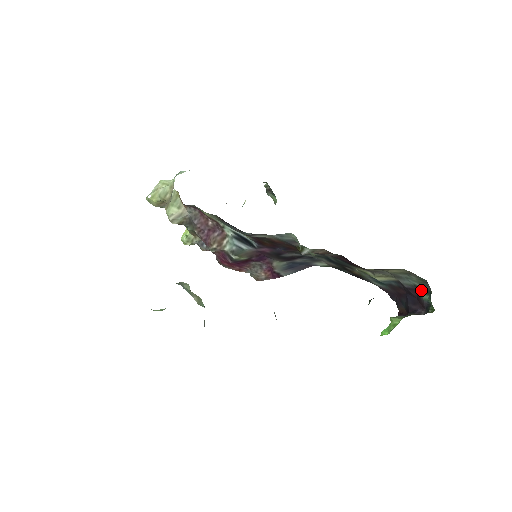
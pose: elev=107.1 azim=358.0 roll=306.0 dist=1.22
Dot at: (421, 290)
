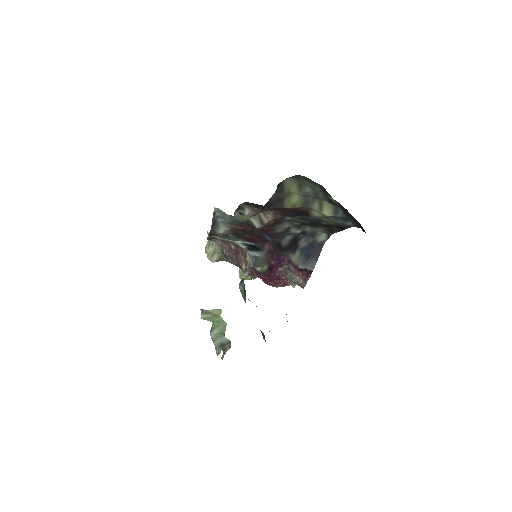
Dot at: (325, 194)
